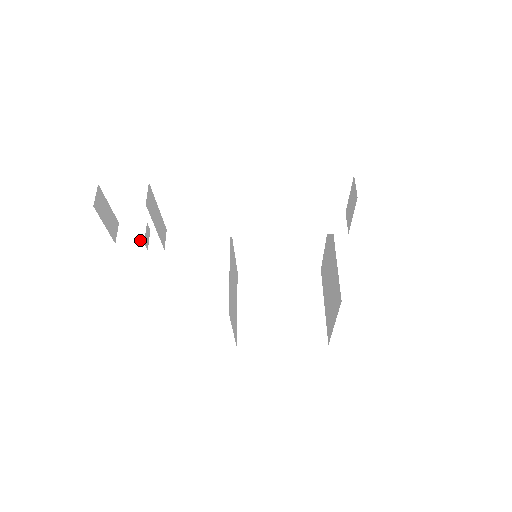
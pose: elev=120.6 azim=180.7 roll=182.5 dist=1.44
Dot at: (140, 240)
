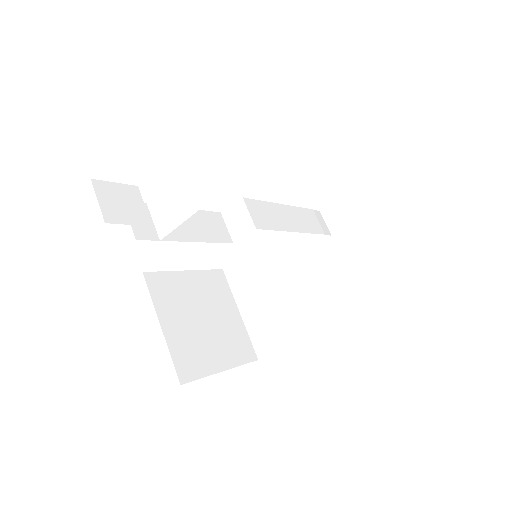
Dot at: (144, 220)
